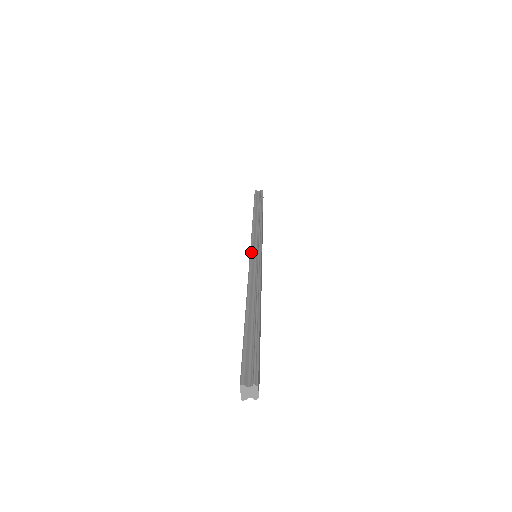
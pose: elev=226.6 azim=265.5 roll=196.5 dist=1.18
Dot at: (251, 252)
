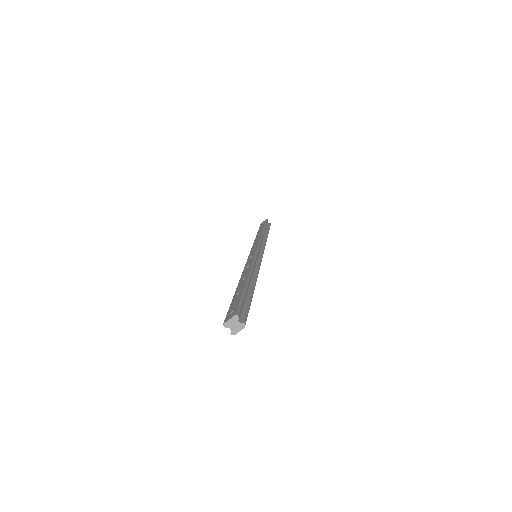
Dot at: (258, 250)
